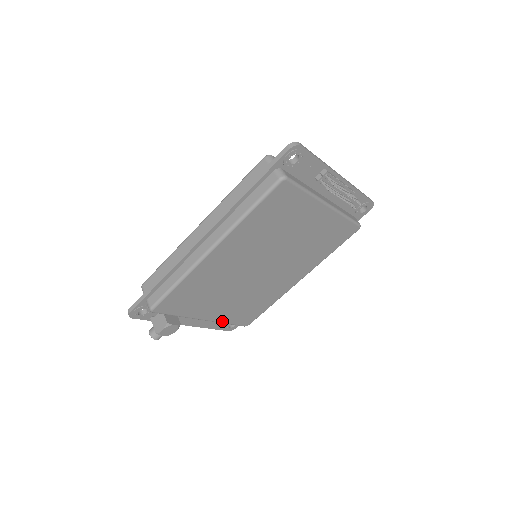
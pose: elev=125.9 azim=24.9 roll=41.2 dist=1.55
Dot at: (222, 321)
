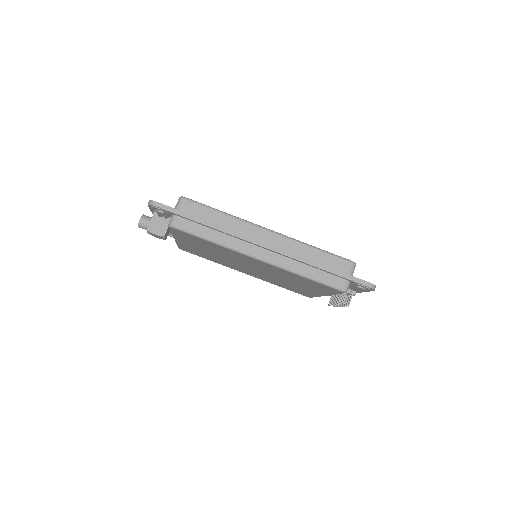
Dot at: occluded
